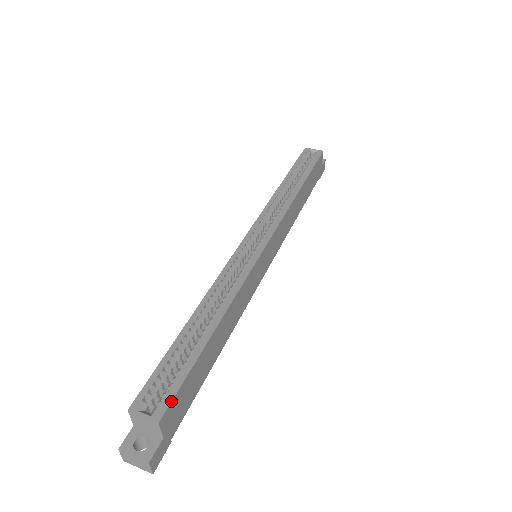
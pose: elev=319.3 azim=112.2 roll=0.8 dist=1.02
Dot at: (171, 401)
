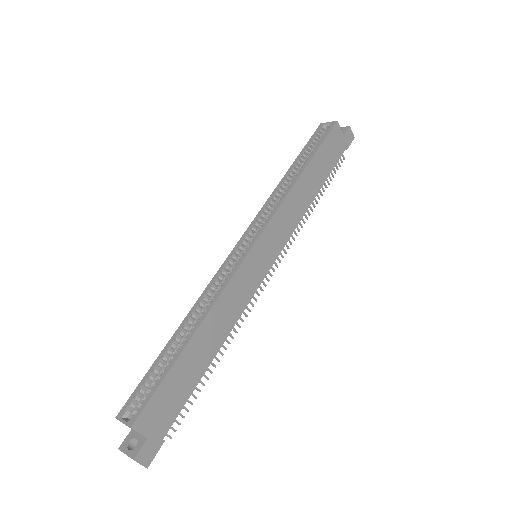
Dot at: (143, 408)
